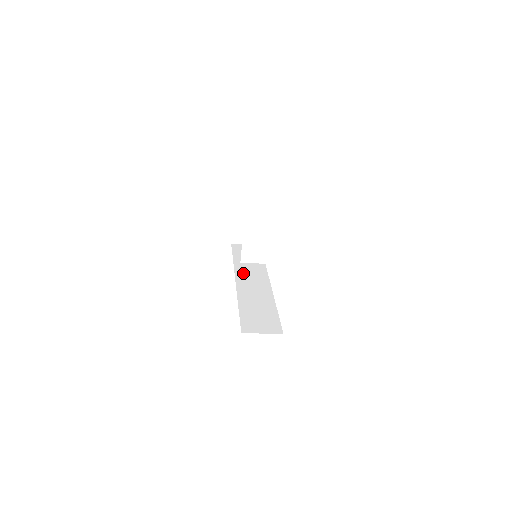
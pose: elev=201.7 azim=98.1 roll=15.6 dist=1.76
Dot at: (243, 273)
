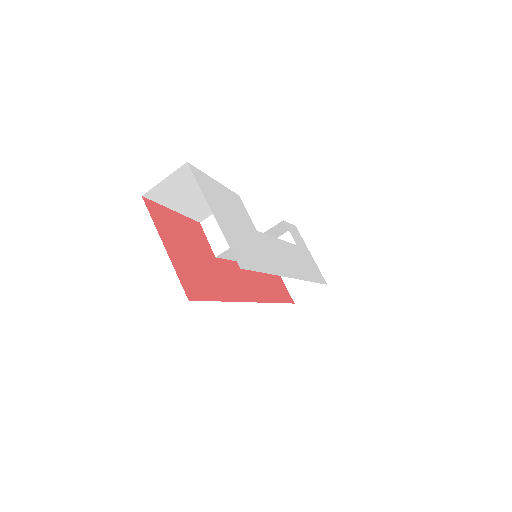
Dot at: occluded
